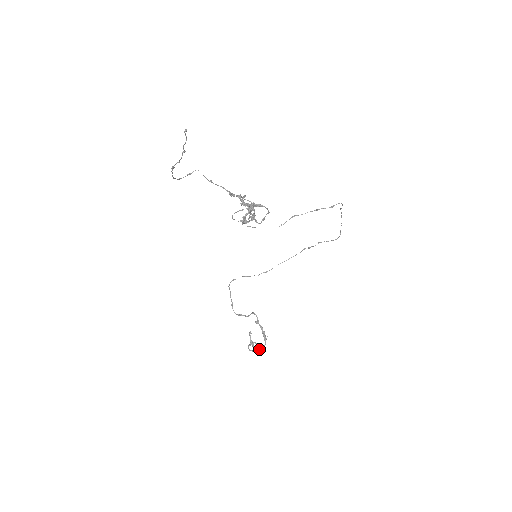
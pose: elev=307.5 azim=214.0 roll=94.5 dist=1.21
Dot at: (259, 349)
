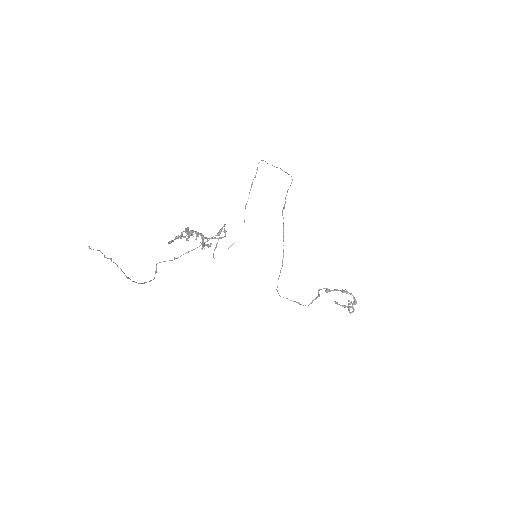
Dot at: (353, 303)
